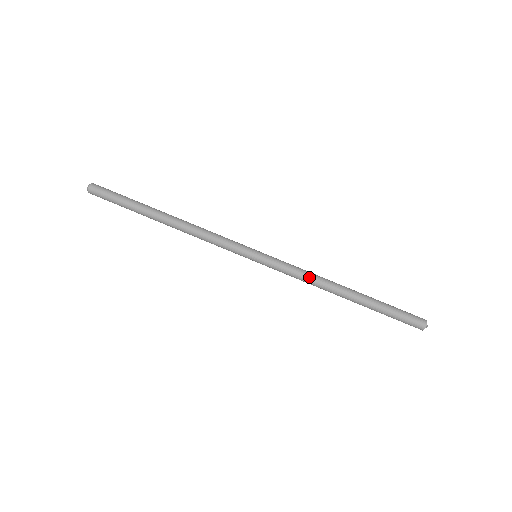
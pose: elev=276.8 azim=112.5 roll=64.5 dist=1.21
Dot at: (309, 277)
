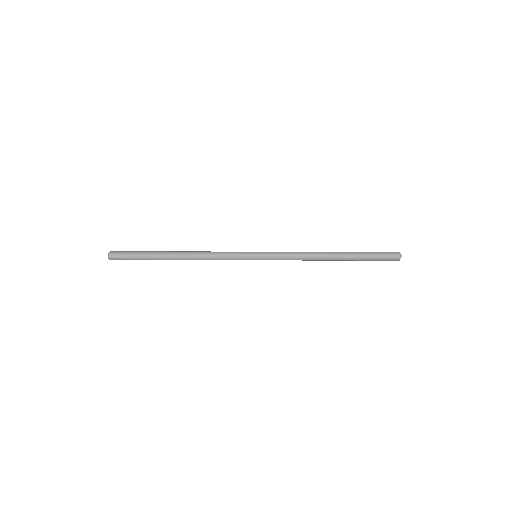
Dot at: (301, 252)
